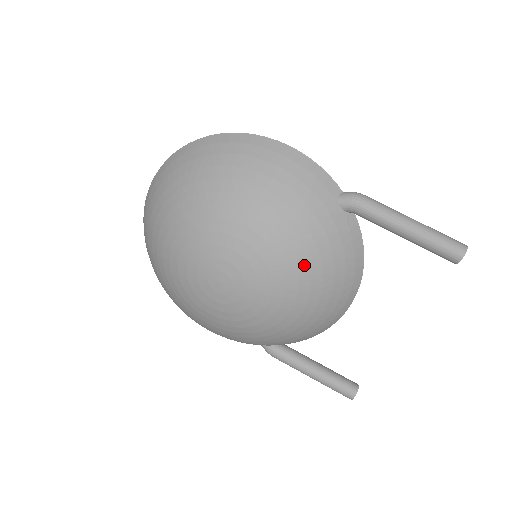
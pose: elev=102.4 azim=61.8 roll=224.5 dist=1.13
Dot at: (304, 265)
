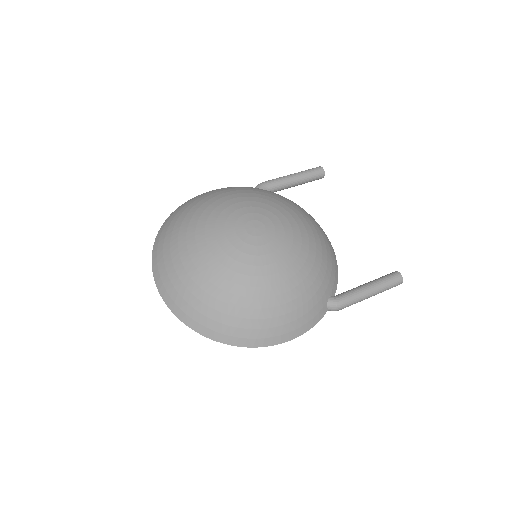
Dot at: (278, 199)
